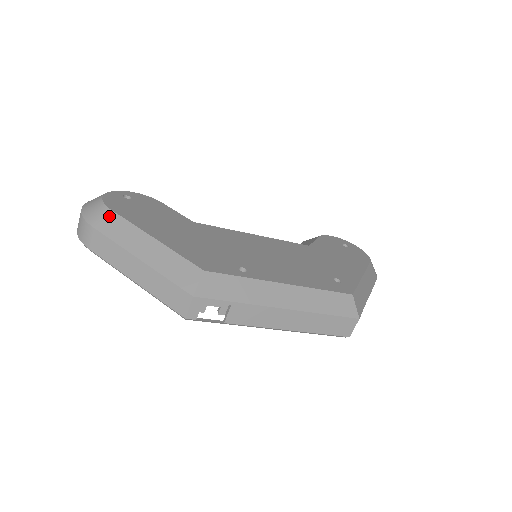
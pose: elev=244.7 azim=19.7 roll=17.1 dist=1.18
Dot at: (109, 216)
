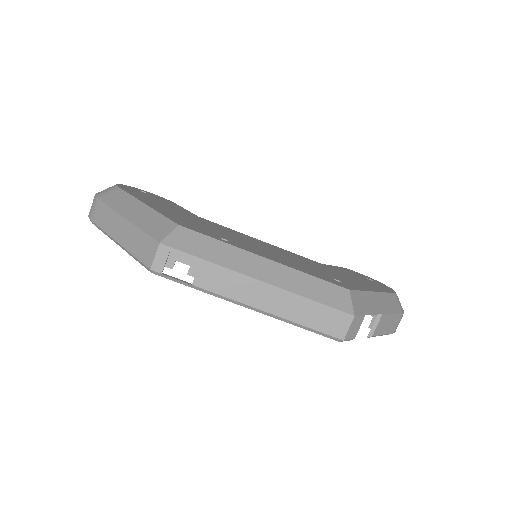
Dot at: (115, 191)
